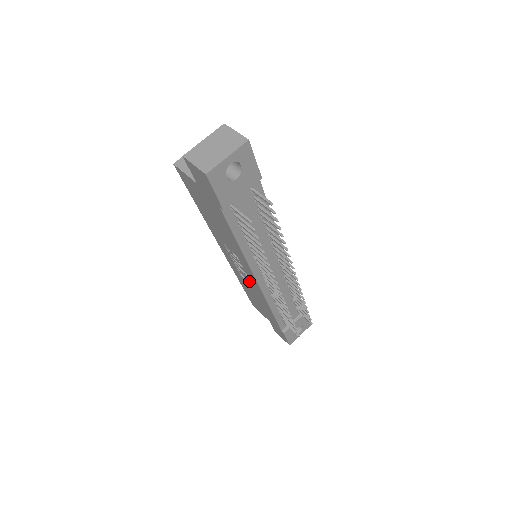
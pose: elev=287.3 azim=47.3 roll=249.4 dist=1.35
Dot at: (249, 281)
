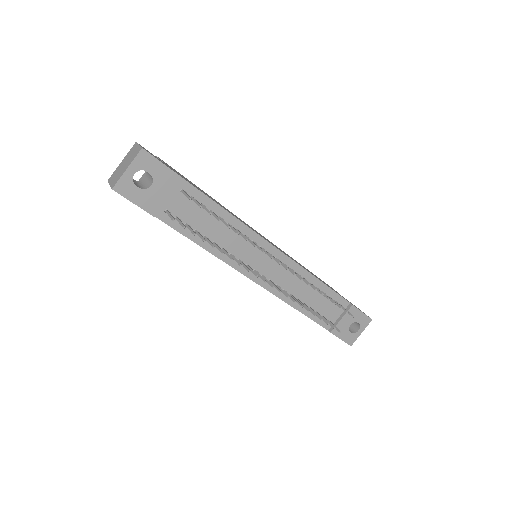
Dot at: occluded
